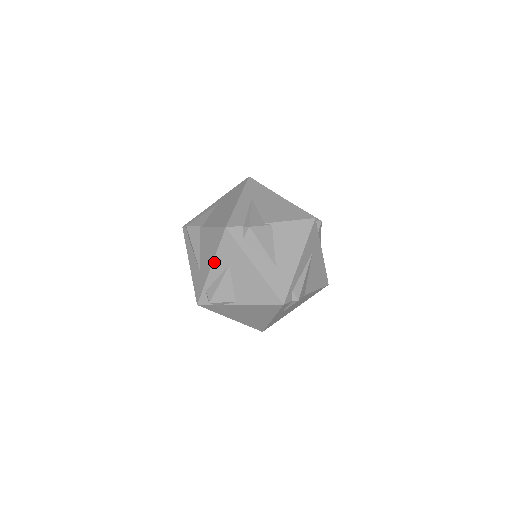
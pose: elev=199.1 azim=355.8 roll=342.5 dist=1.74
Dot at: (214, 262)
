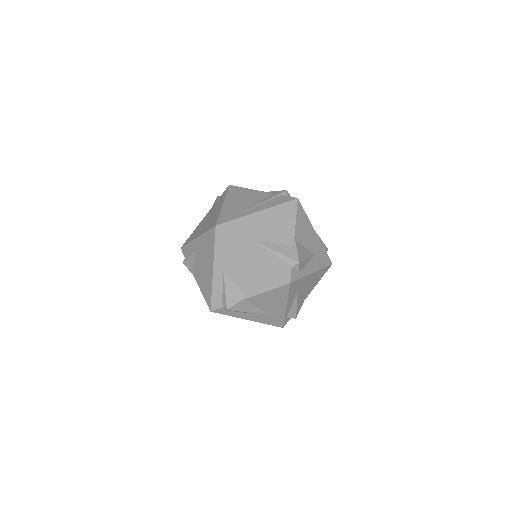
Dot at: (288, 303)
